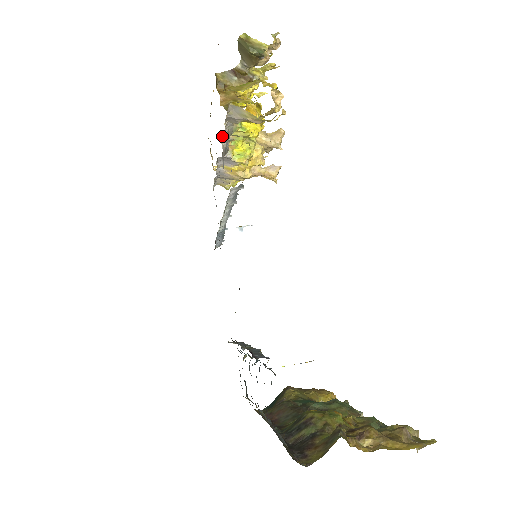
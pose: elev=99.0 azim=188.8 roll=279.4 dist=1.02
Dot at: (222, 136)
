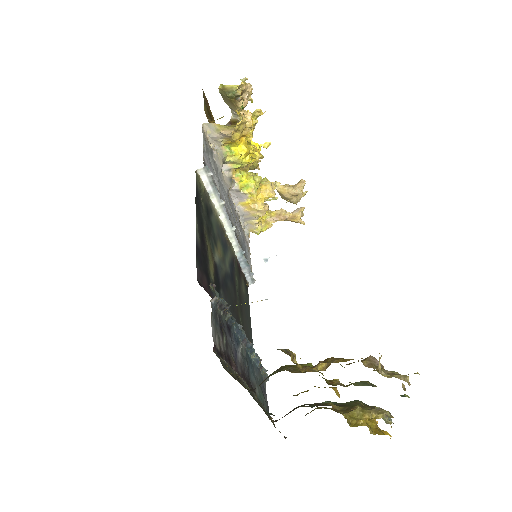
Dot at: occluded
